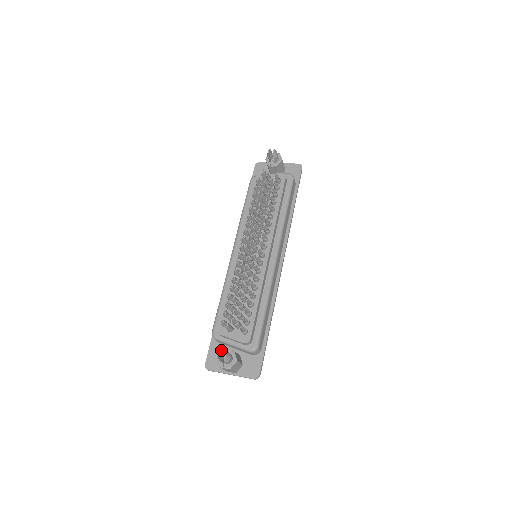
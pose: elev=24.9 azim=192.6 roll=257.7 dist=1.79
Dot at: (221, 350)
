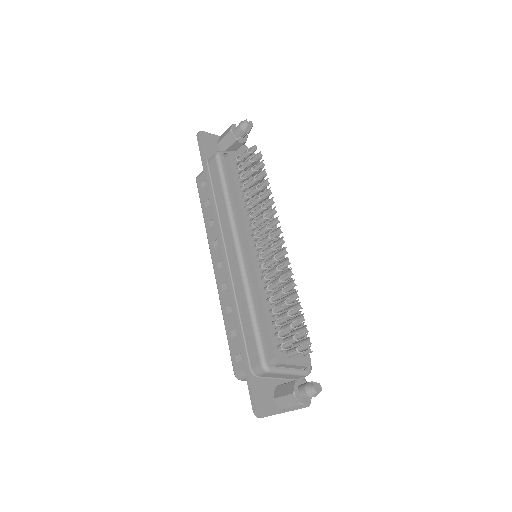
Dot at: (265, 385)
